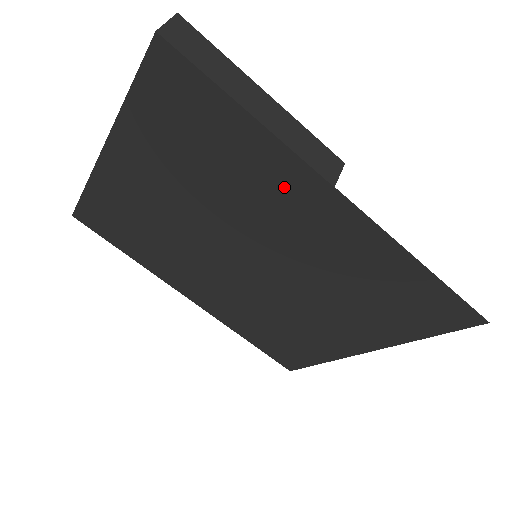
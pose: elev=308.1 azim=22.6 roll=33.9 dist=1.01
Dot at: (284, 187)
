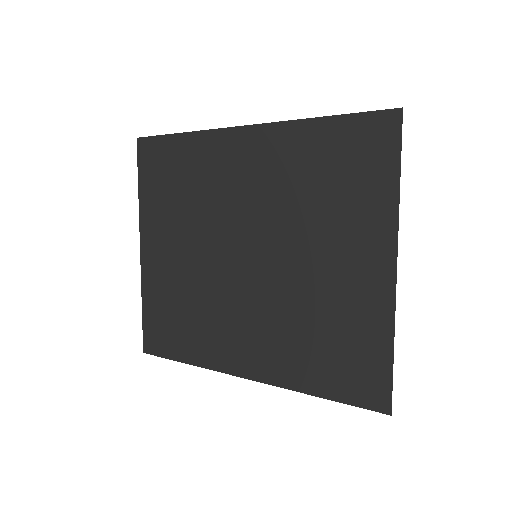
Dot at: (221, 158)
